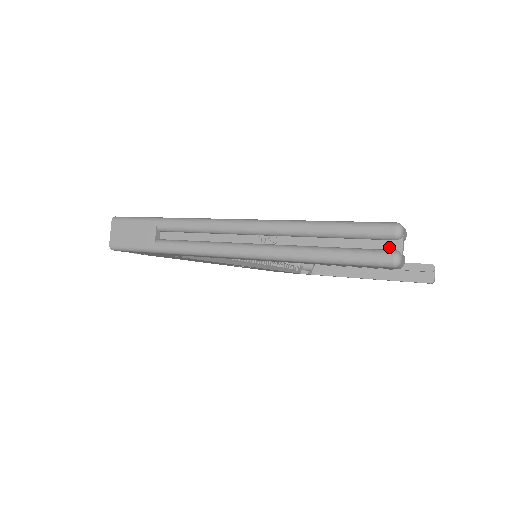
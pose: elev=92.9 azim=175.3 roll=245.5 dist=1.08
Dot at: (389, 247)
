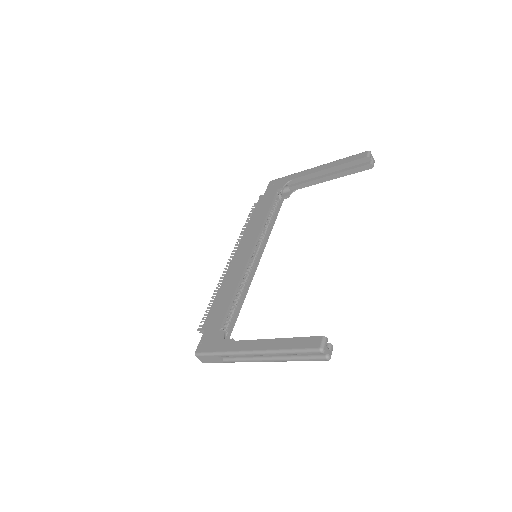
Dot at: (322, 353)
